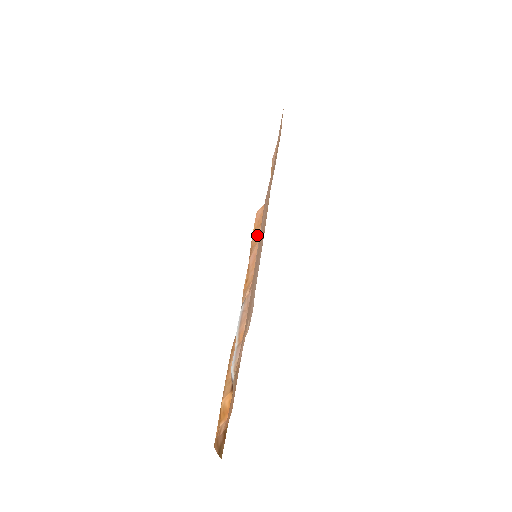
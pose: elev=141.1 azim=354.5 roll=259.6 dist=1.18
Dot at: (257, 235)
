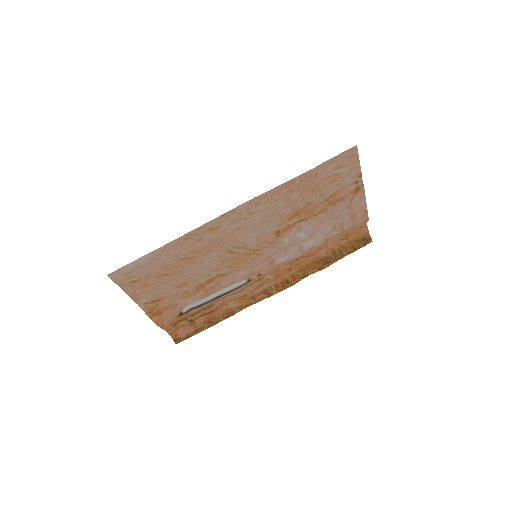
Dot at: (327, 242)
